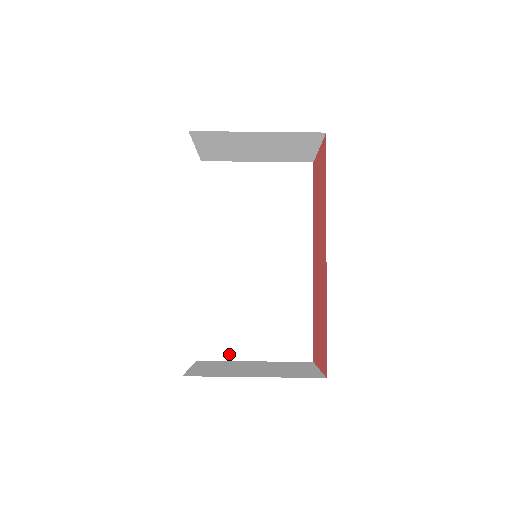
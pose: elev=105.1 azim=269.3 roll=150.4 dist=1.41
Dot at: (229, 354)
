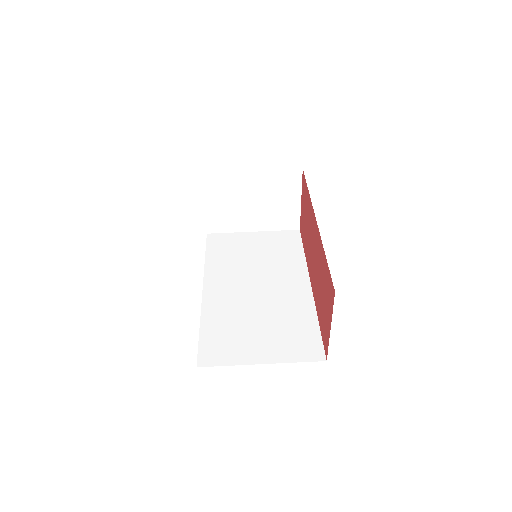
Dot at: (233, 359)
